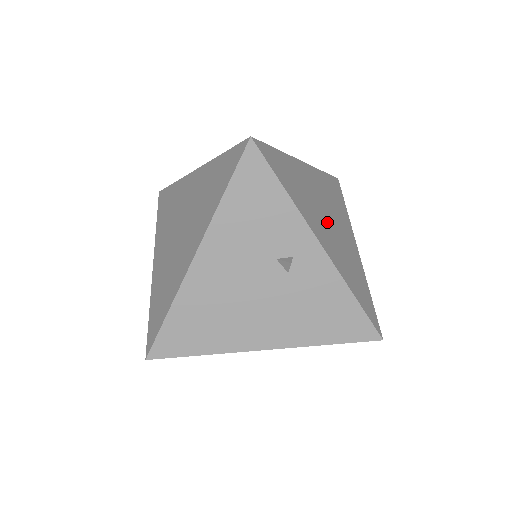
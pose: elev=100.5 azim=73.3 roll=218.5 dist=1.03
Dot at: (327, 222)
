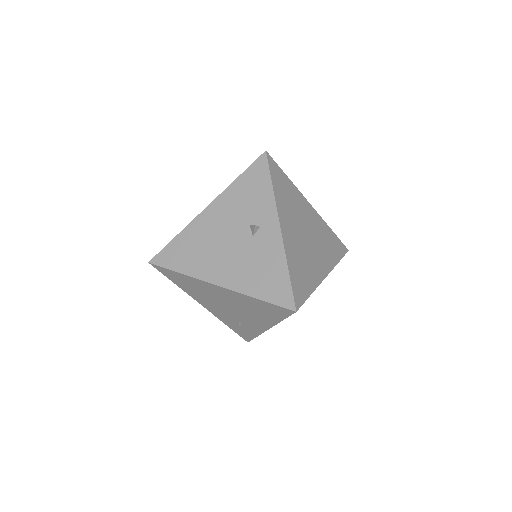
Dot at: (302, 233)
